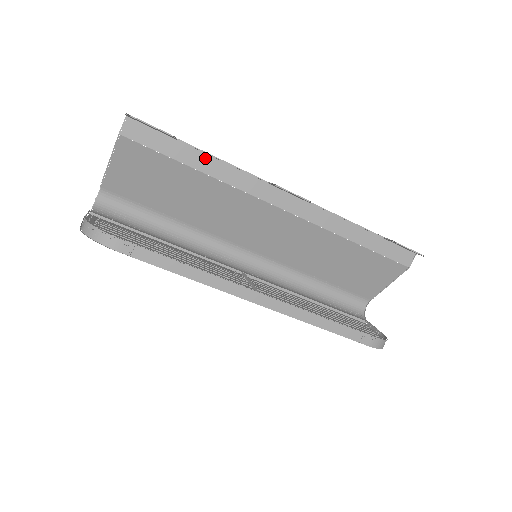
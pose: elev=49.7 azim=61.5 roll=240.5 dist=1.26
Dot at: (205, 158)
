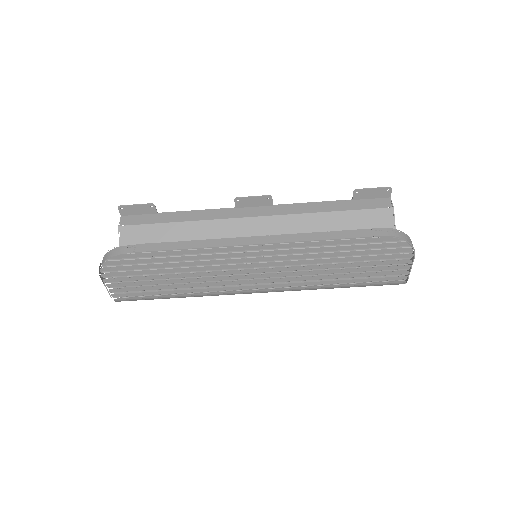
Dot at: (182, 214)
